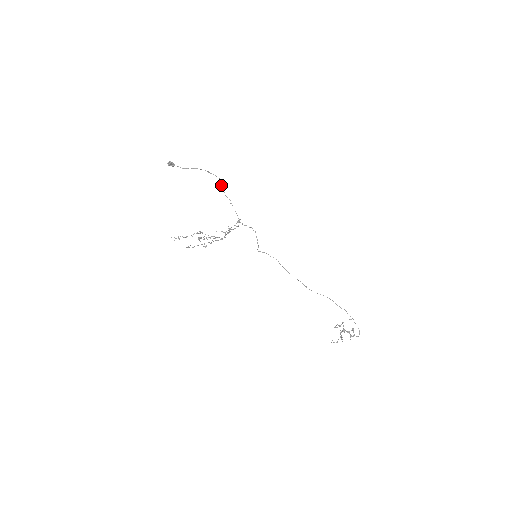
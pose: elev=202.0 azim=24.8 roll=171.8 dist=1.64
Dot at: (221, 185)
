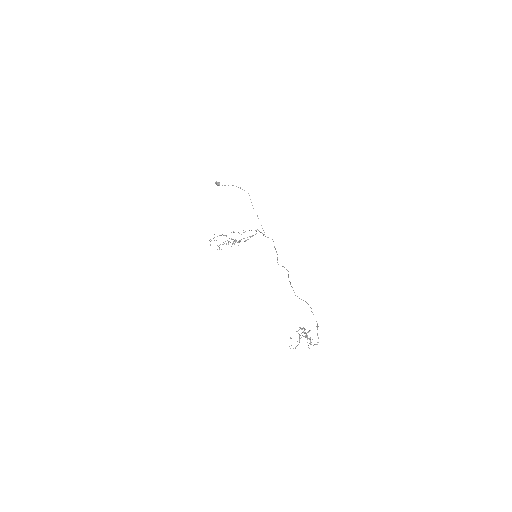
Dot at: occluded
